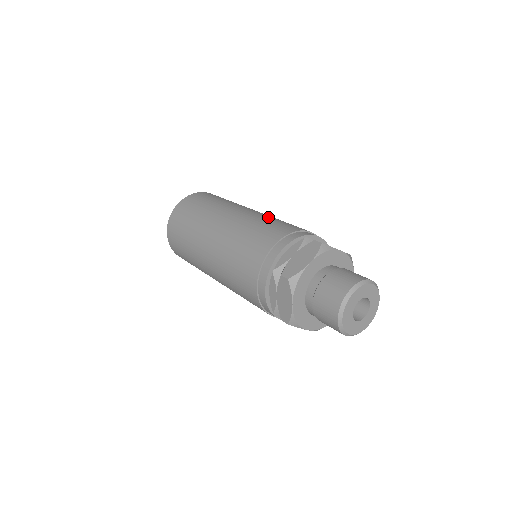
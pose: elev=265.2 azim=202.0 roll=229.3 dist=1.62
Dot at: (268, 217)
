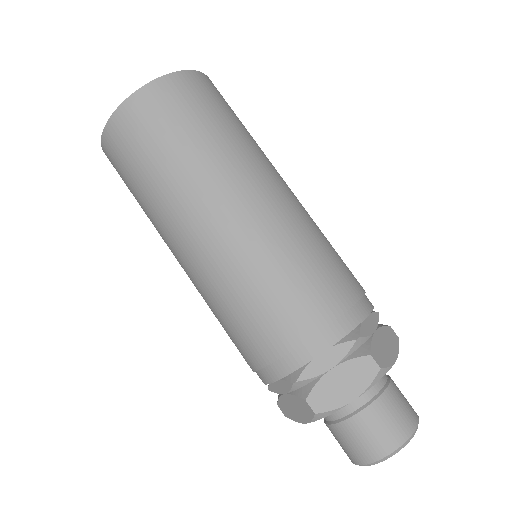
Dot at: (301, 236)
